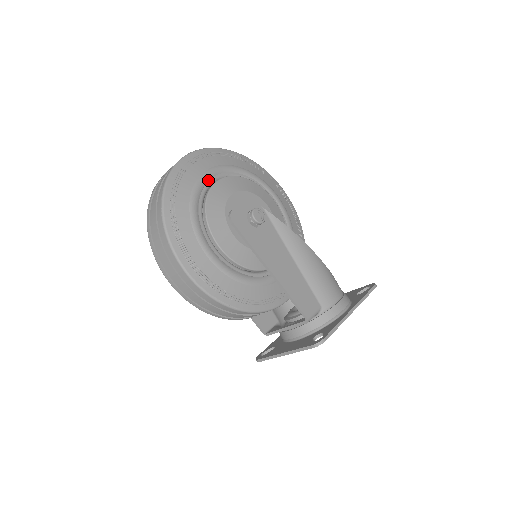
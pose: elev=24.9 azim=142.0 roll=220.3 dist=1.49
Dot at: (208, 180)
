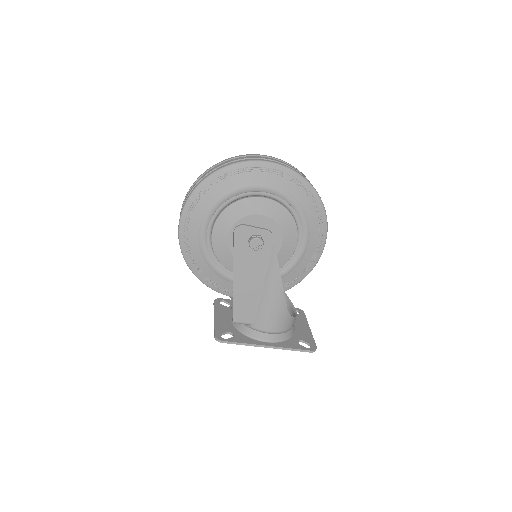
Dot at: (251, 191)
